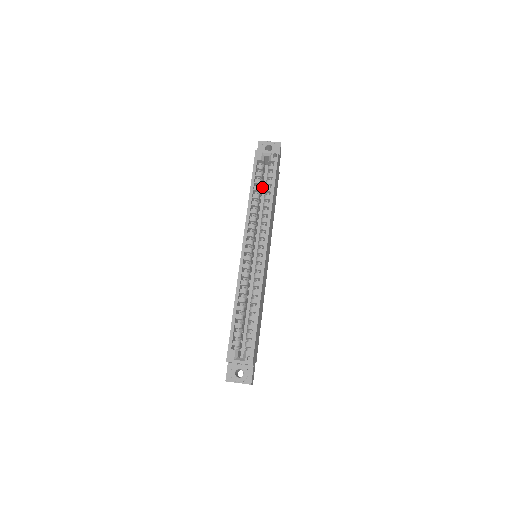
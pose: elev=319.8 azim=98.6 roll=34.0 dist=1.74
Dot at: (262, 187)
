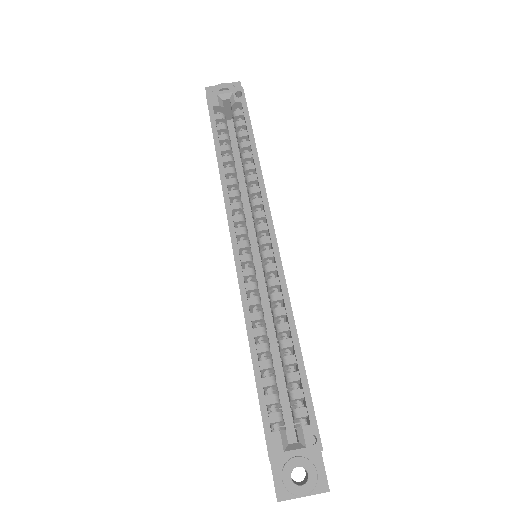
Dot at: occluded
